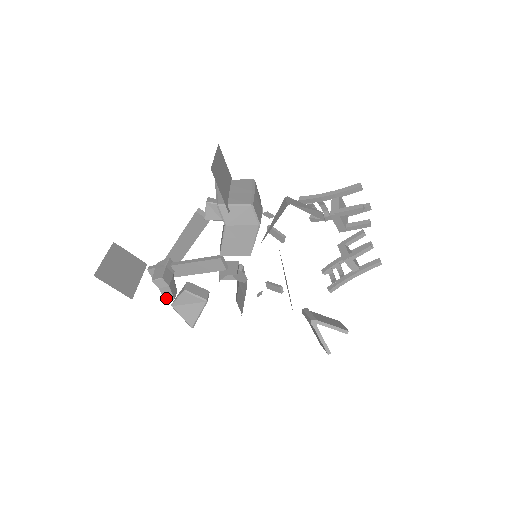
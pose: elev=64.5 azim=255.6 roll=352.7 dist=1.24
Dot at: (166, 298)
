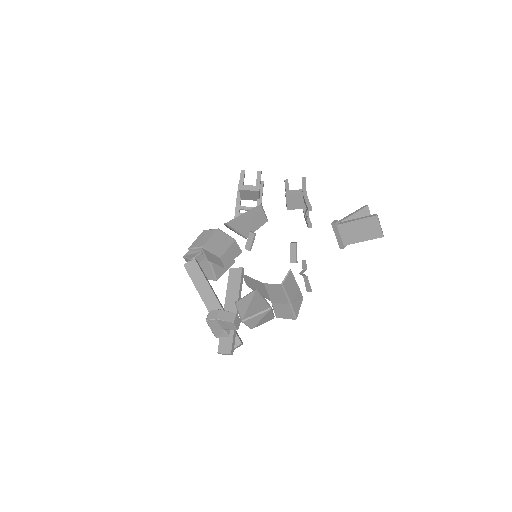
Dot at: (230, 320)
